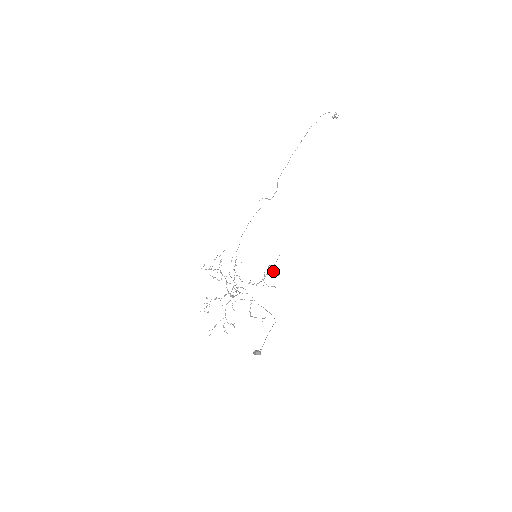
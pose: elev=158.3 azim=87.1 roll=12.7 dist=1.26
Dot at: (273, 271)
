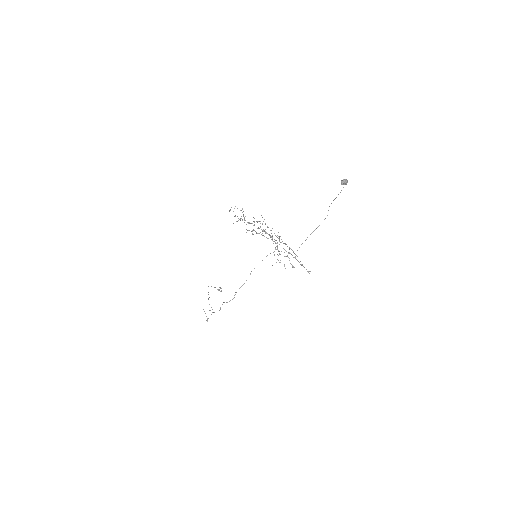
Dot at: (280, 262)
